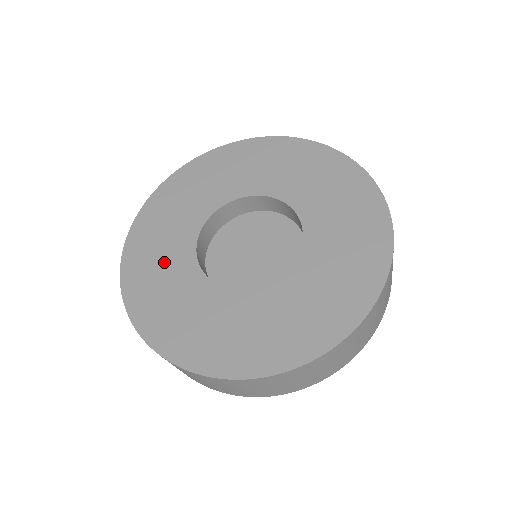
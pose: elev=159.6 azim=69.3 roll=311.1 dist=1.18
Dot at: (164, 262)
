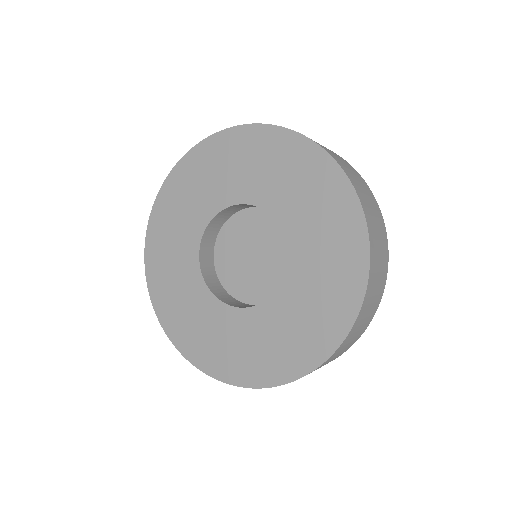
Dot at: (176, 268)
